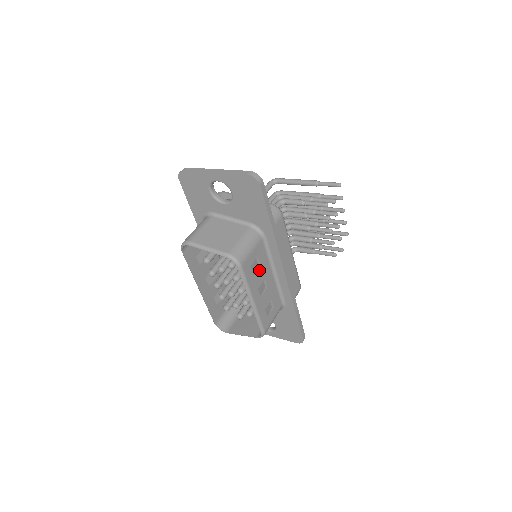
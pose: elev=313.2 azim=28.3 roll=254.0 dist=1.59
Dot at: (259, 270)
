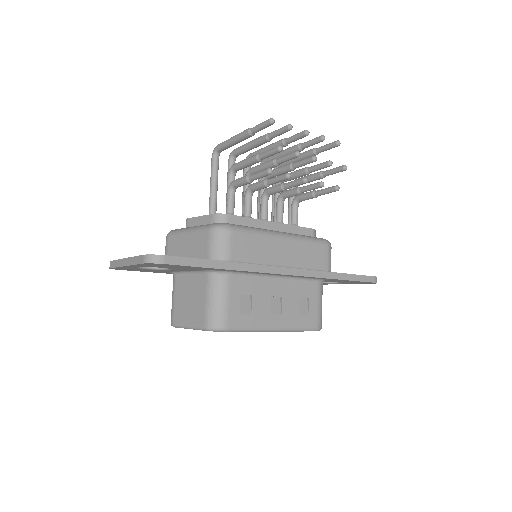
Dot at: (255, 300)
